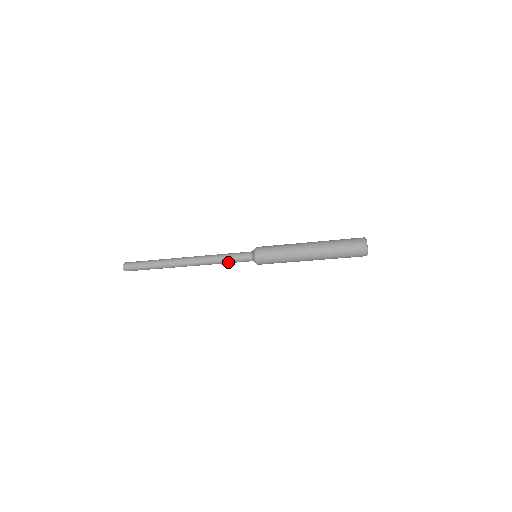
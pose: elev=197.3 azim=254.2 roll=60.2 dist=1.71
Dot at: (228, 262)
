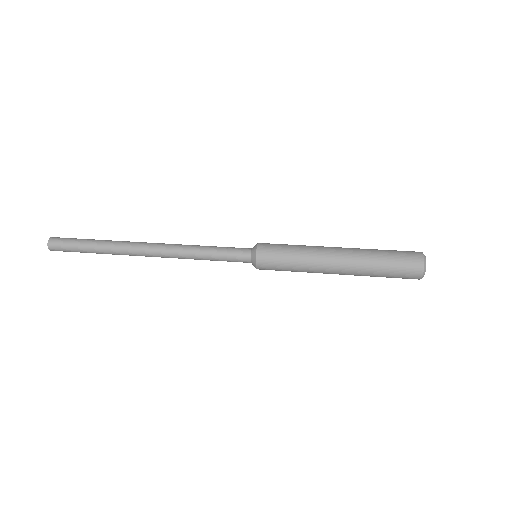
Dot at: (213, 260)
